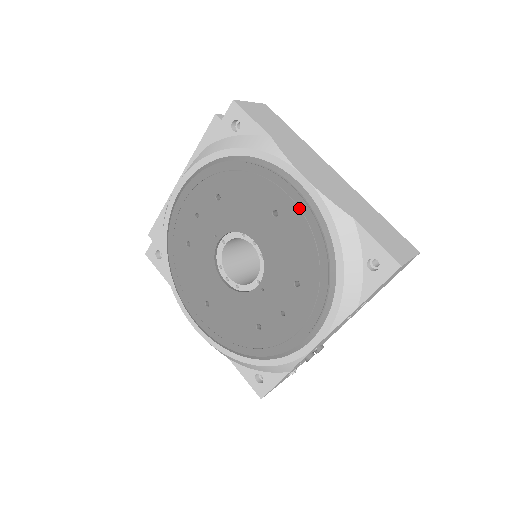
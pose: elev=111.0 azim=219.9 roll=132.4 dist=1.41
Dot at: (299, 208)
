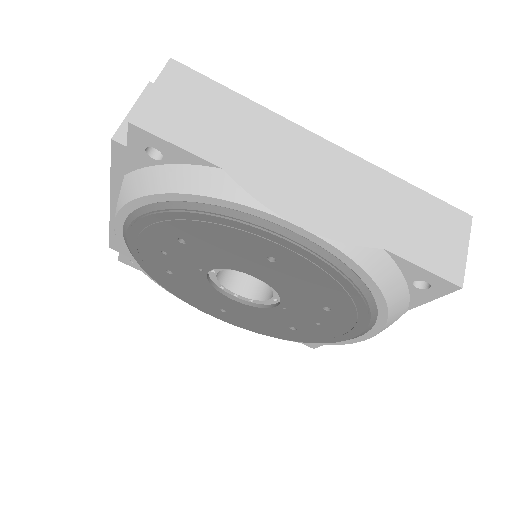
Dot at: (305, 258)
